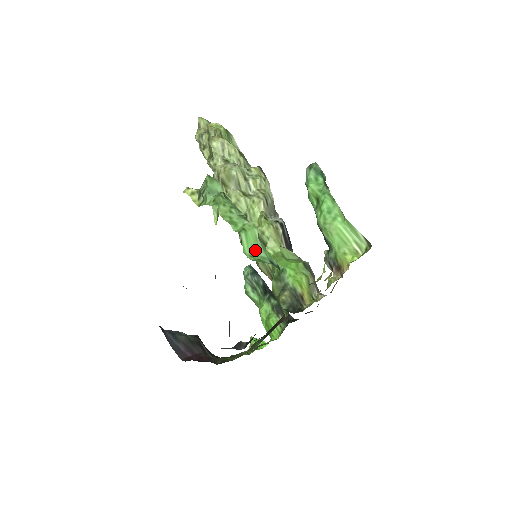
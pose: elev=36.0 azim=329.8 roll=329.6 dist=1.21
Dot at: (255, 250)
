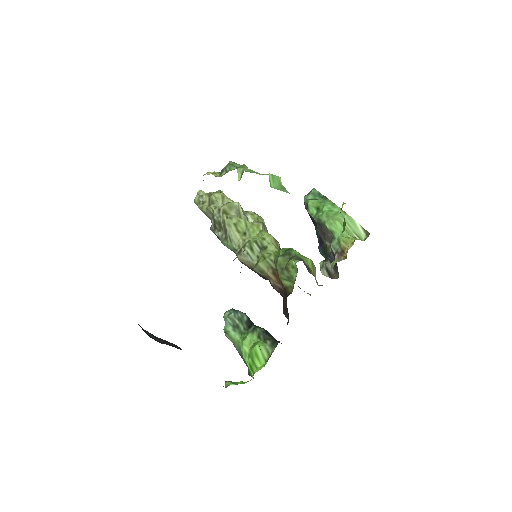
Dot at: (280, 188)
